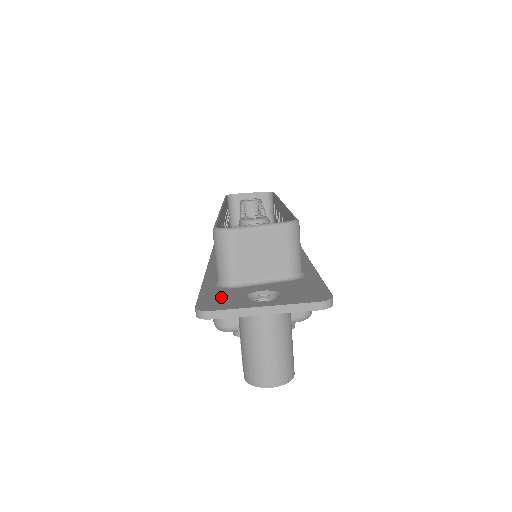
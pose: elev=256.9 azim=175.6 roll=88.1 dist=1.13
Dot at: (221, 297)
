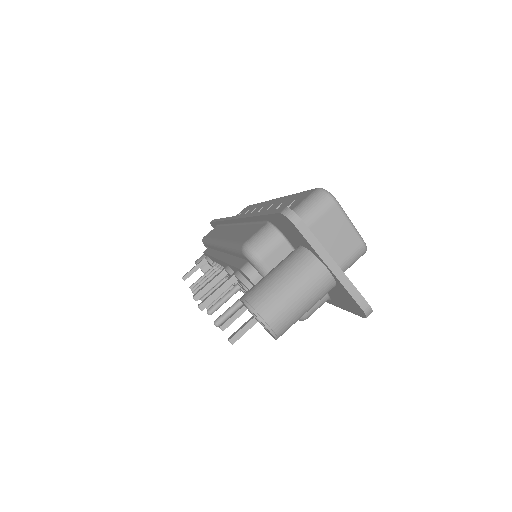
Dot at: occluded
